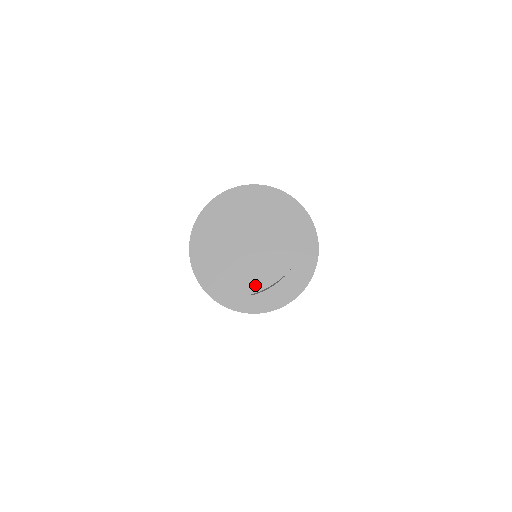
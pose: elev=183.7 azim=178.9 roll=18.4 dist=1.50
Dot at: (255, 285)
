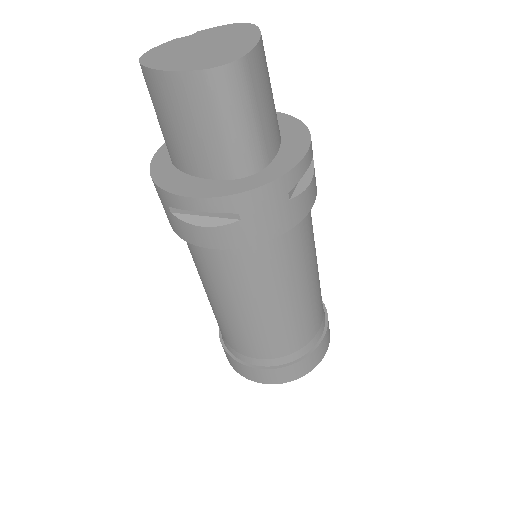
Dot at: (241, 52)
